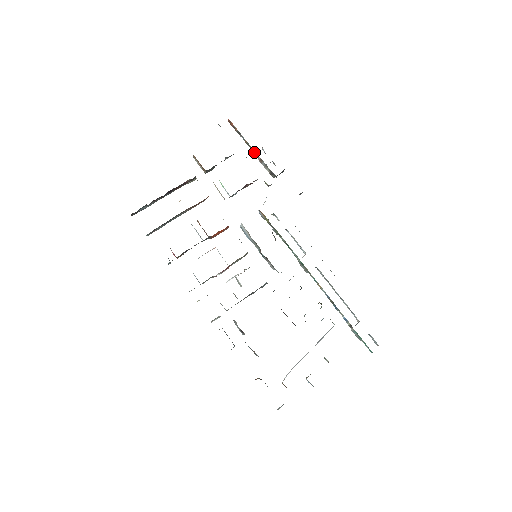
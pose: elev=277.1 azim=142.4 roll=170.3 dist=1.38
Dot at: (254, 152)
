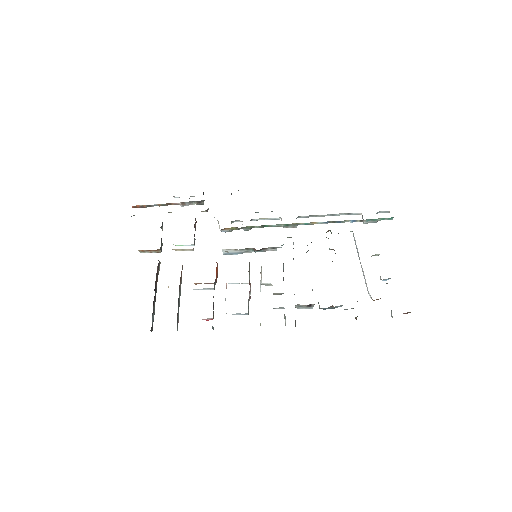
Dot at: occluded
